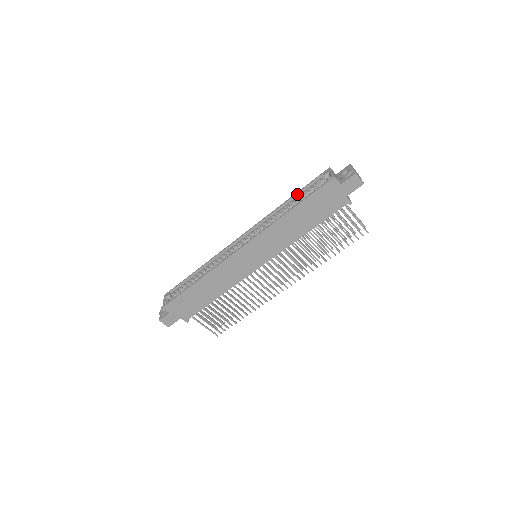
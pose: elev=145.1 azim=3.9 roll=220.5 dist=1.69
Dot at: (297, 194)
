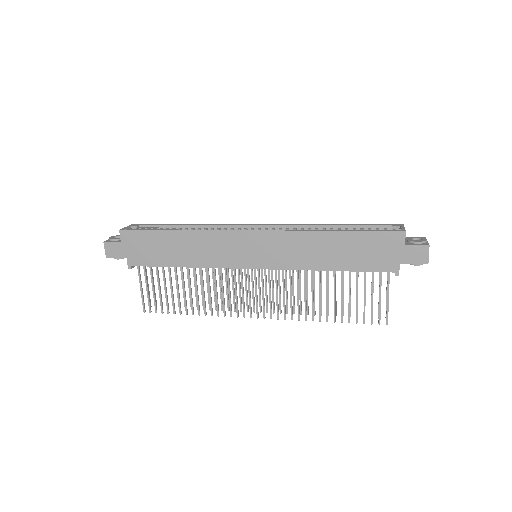
Dot at: (349, 225)
